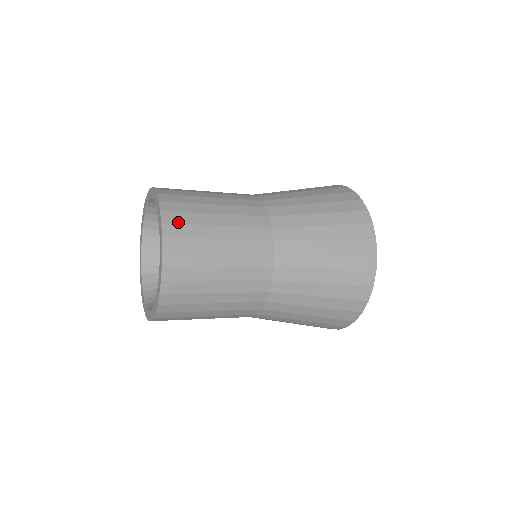
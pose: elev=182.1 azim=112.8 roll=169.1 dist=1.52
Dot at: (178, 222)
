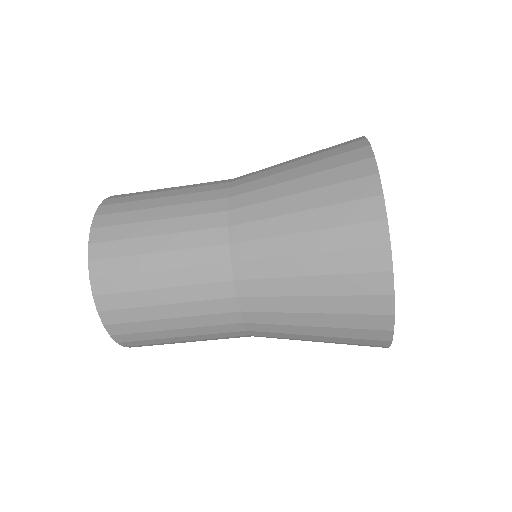
Dot at: occluded
